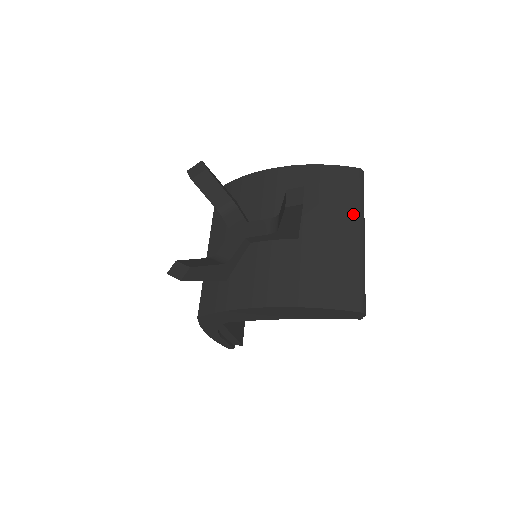
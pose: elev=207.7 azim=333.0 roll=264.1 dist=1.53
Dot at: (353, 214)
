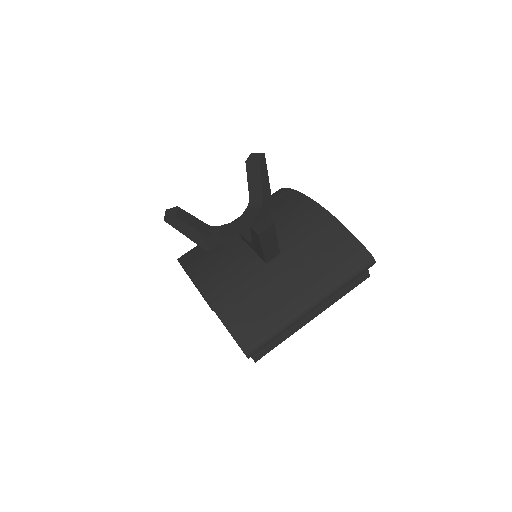
Dot at: (323, 283)
